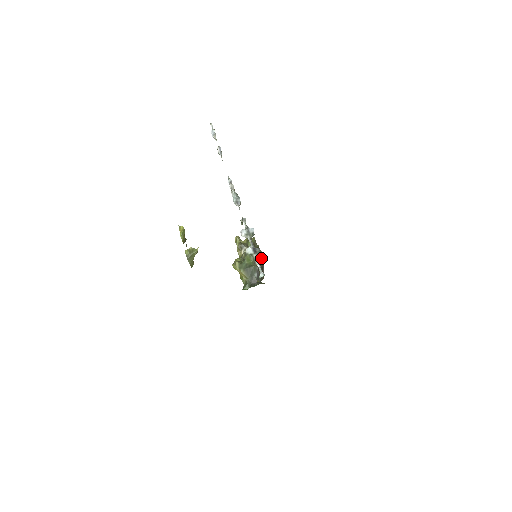
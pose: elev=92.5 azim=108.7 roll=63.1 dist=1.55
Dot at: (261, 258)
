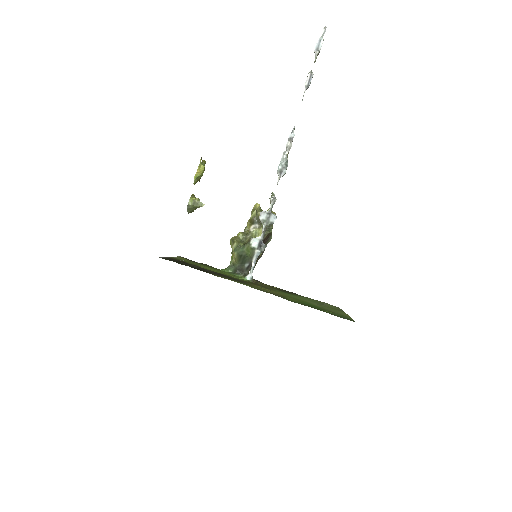
Dot at: (267, 243)
